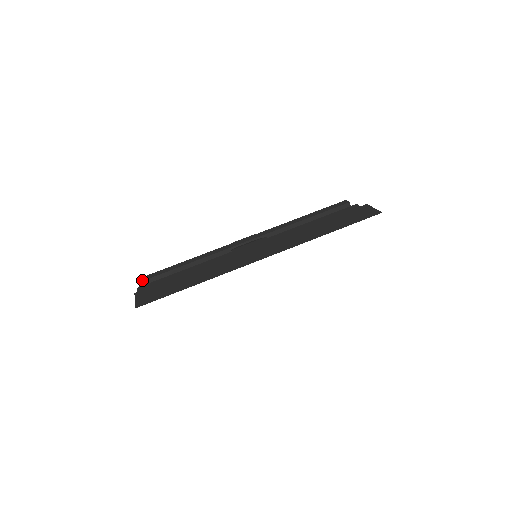
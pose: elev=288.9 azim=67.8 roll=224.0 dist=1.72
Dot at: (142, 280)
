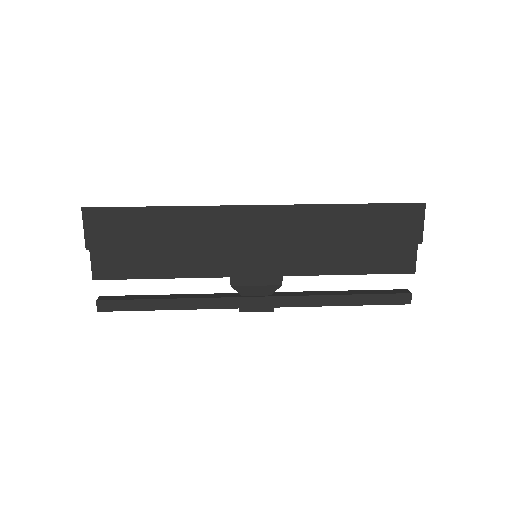
Dot at: occluded
